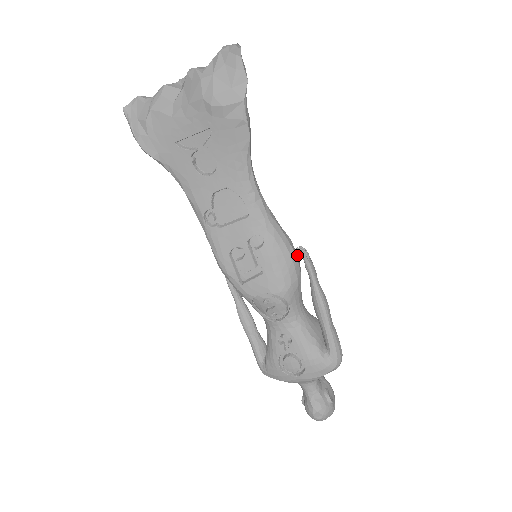
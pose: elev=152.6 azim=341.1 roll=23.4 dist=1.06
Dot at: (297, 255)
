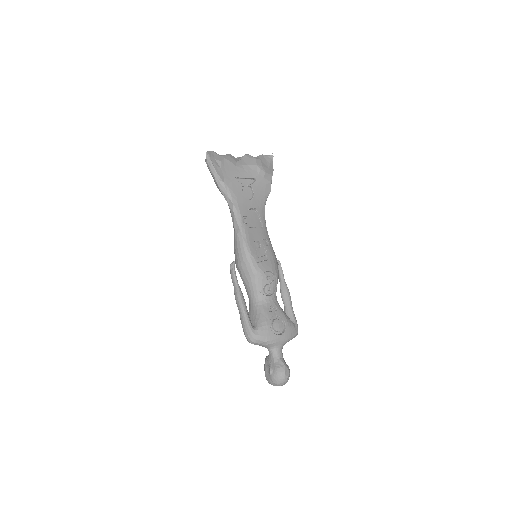
Dot at: occluded
